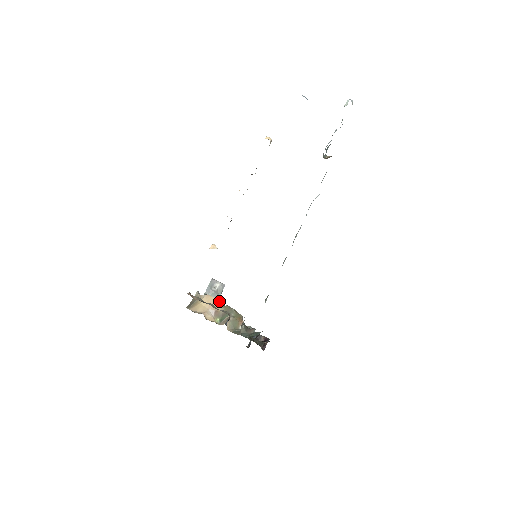
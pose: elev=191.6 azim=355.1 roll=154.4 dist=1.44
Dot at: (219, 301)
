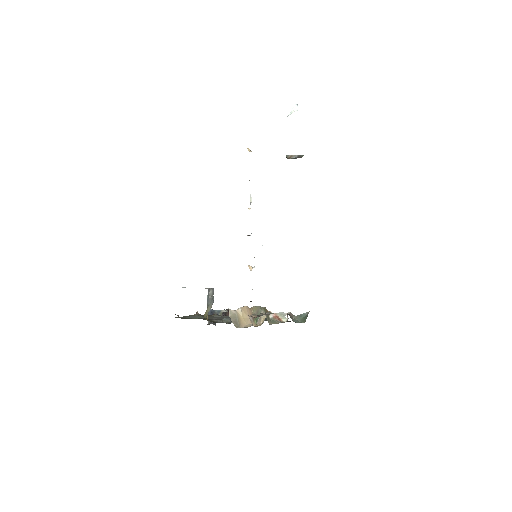
Dot at: (248, 307)
